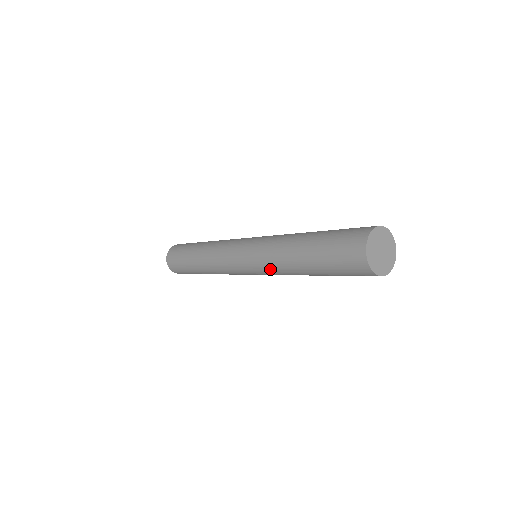
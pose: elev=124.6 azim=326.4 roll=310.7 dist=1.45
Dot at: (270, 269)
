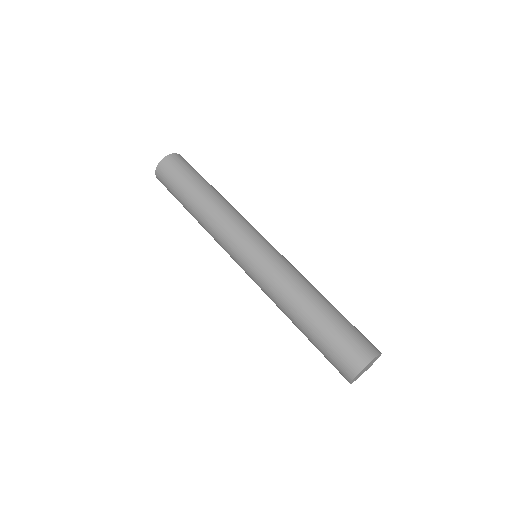
Dot at: occluded
